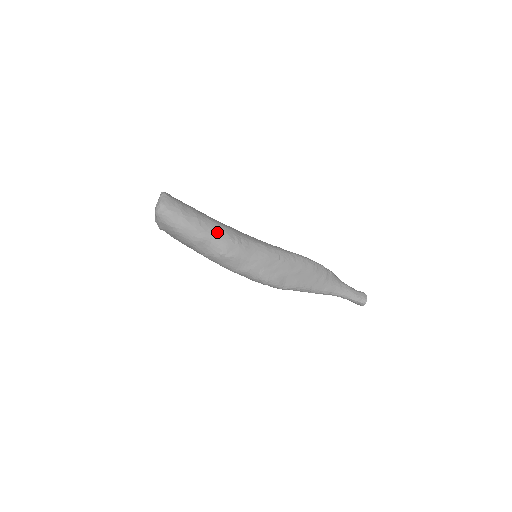
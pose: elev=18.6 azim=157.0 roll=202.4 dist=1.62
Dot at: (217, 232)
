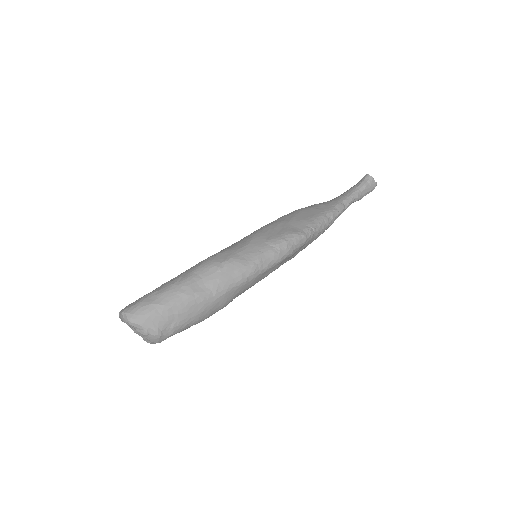
Dot at: (192, 269)
